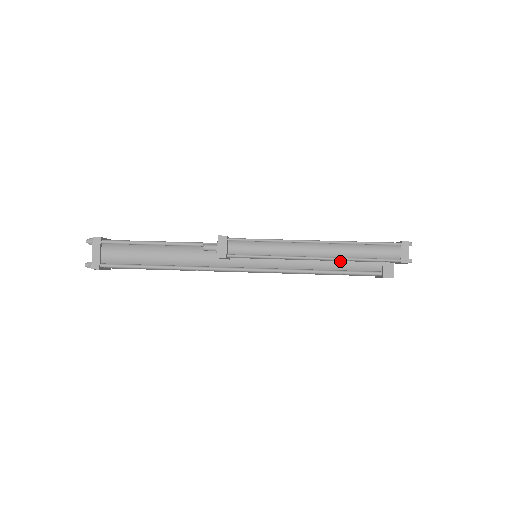
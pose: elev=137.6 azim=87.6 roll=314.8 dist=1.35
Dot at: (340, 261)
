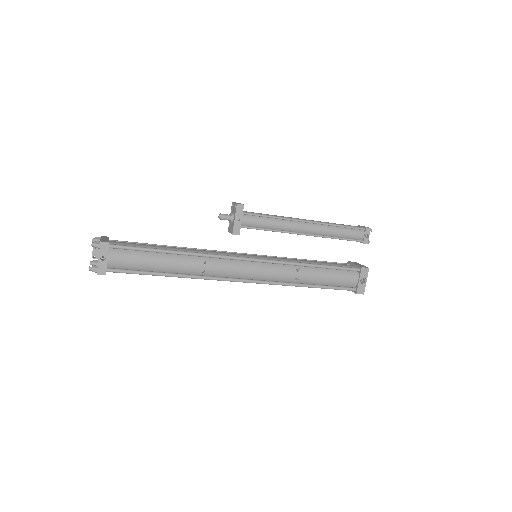
Dot at: (324, 262)
